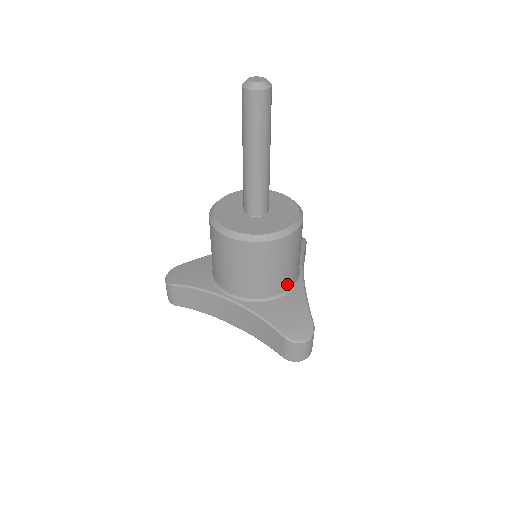
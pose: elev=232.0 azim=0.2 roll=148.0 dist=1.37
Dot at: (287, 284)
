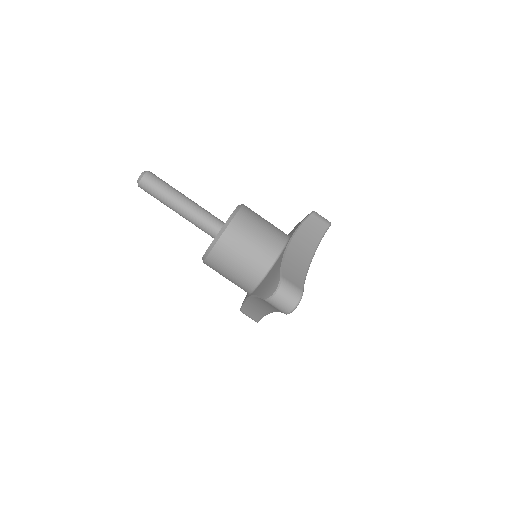
Dot at: (266, 261)
